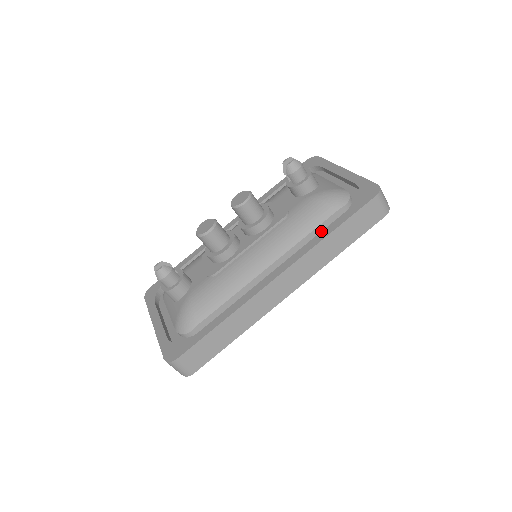
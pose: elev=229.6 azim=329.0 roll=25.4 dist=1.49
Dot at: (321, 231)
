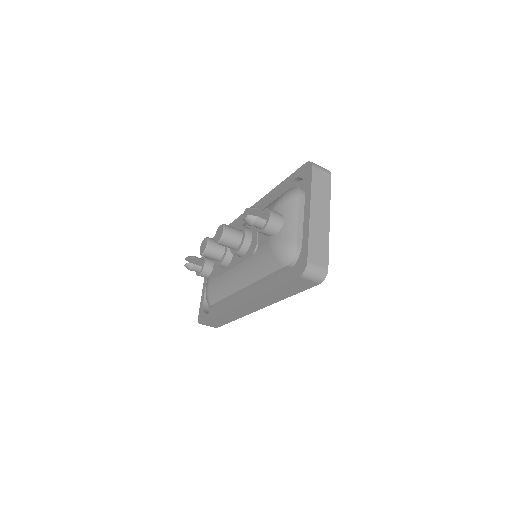
Dot at: (275, 275)
